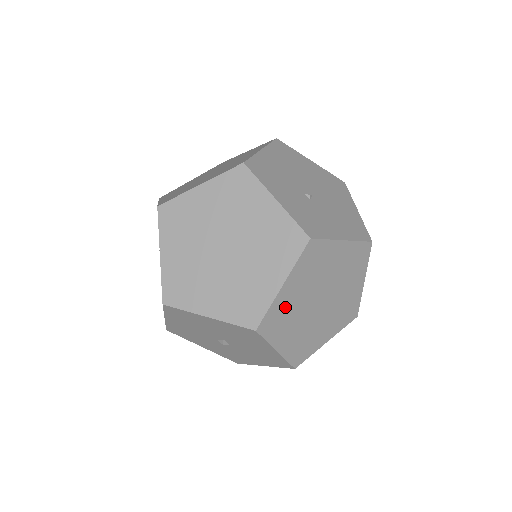
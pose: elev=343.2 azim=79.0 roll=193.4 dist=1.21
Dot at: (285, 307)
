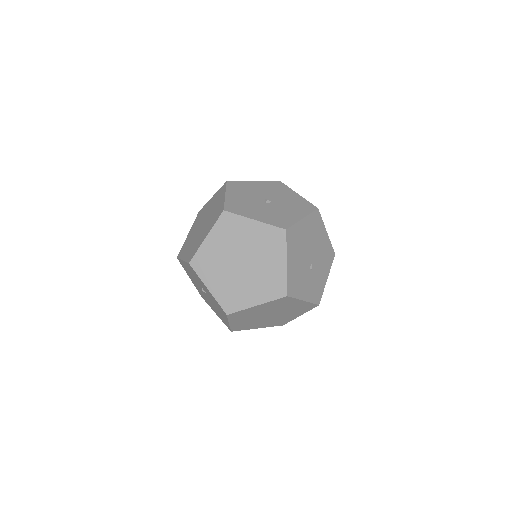
Dot at: occluded
